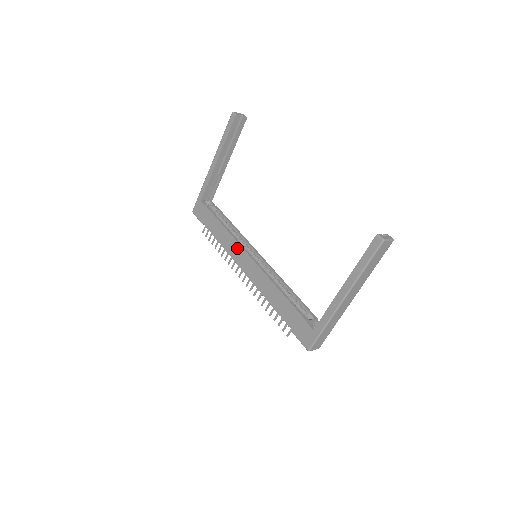
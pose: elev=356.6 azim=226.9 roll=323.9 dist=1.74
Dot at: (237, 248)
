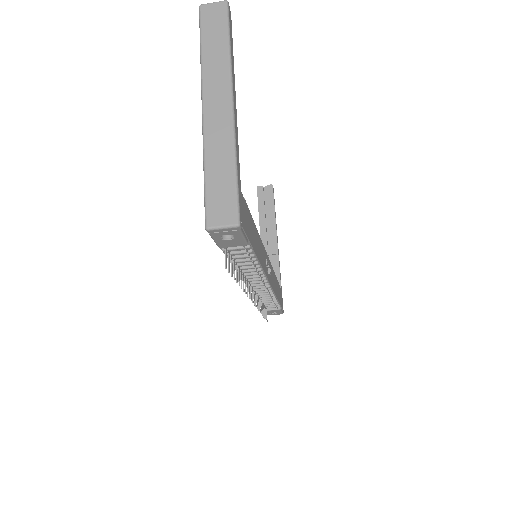
Dot at: occluded
